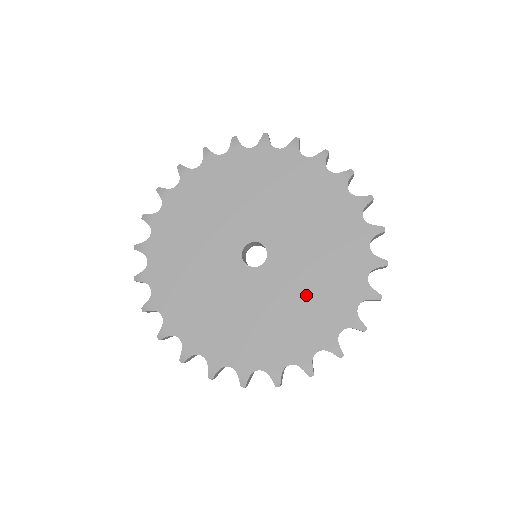
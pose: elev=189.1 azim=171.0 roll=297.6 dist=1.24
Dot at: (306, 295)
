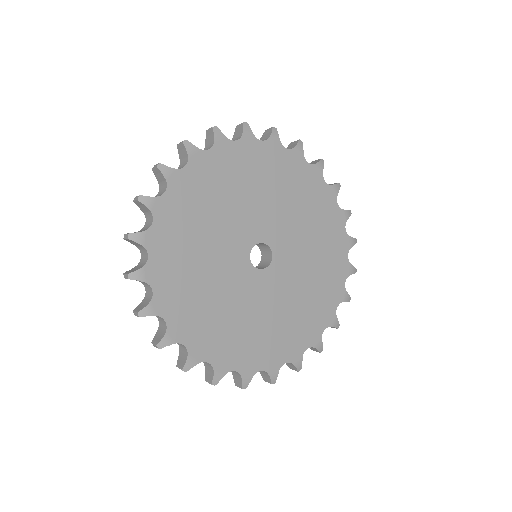
Dot at: (312, 236)
